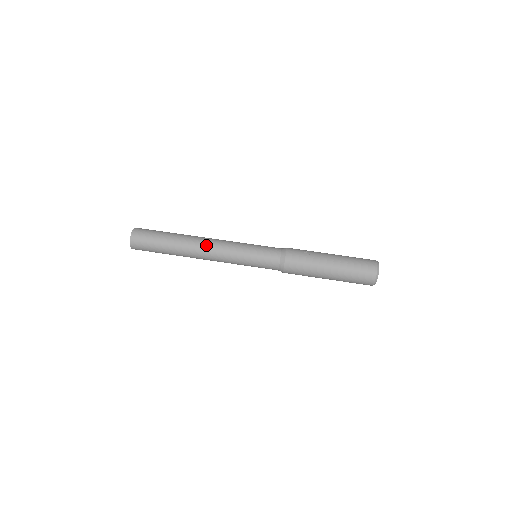
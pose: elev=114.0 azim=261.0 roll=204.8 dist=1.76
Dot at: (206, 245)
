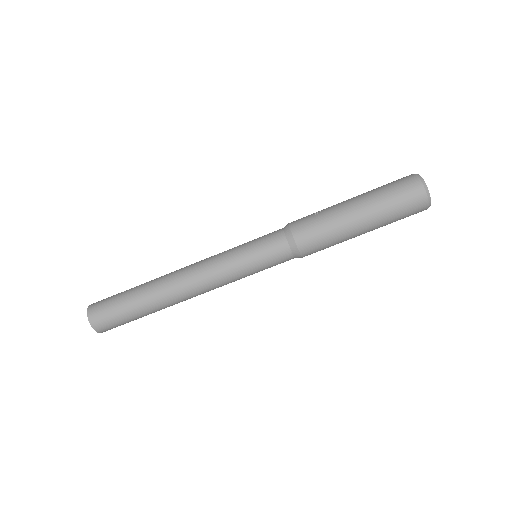
Dot at: (185, 276)
